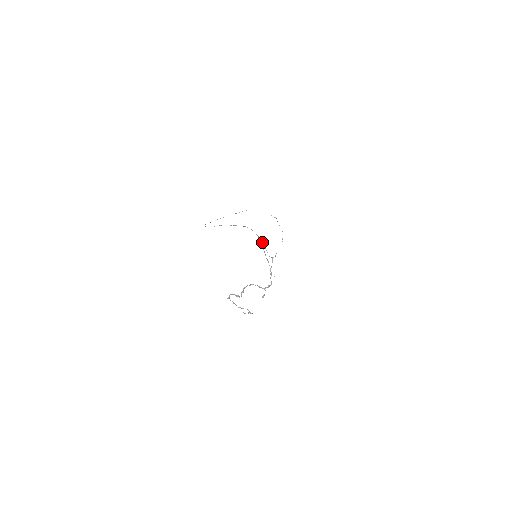
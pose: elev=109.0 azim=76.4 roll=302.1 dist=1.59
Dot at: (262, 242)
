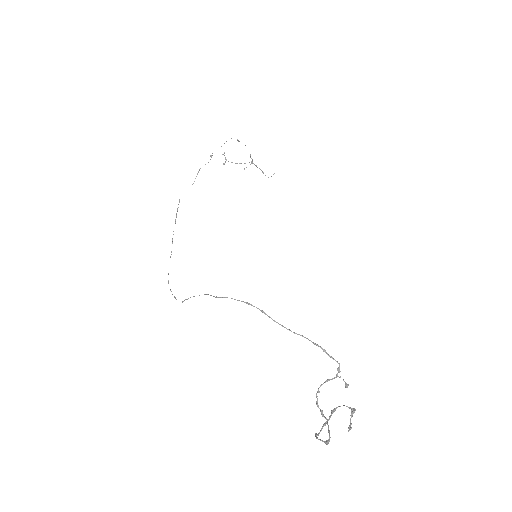
Dot at: (223, 164)
